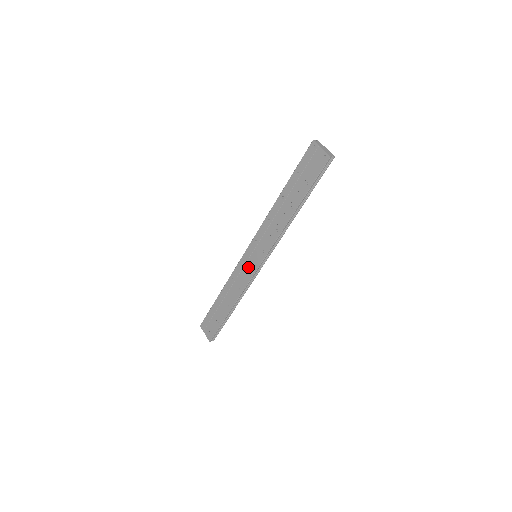
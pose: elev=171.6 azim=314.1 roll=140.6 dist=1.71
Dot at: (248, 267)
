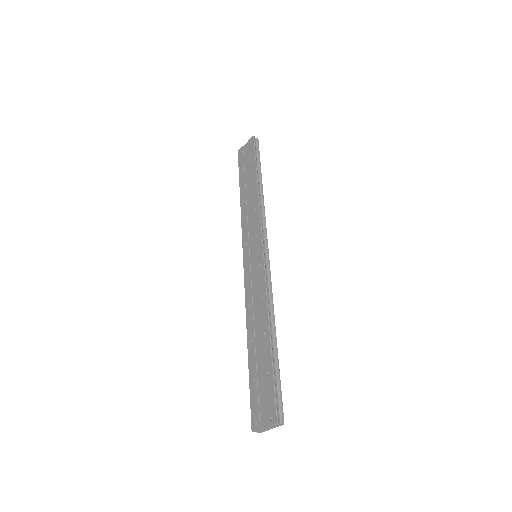
Dot at: (255, 269)
